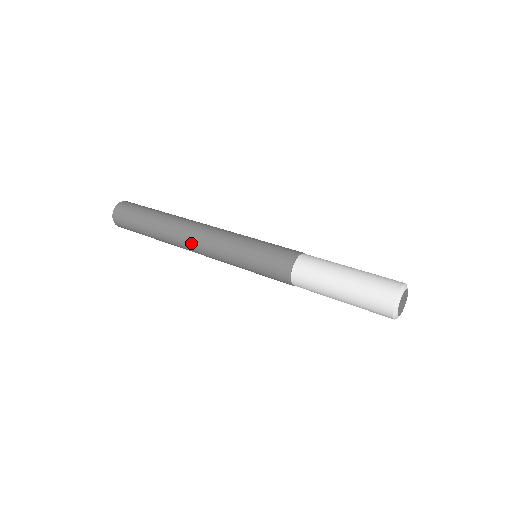
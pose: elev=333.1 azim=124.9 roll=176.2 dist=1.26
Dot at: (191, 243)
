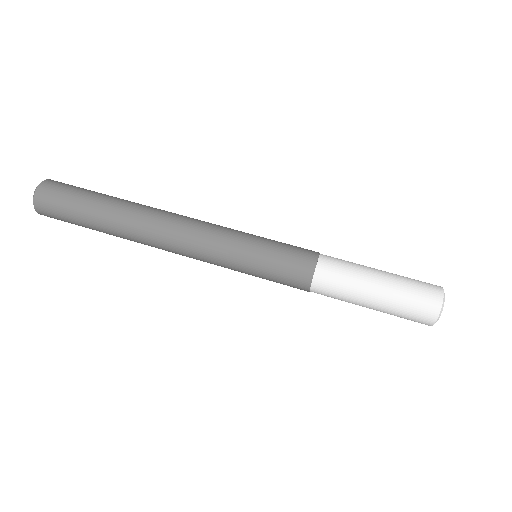
Dot at: (169, 231)
